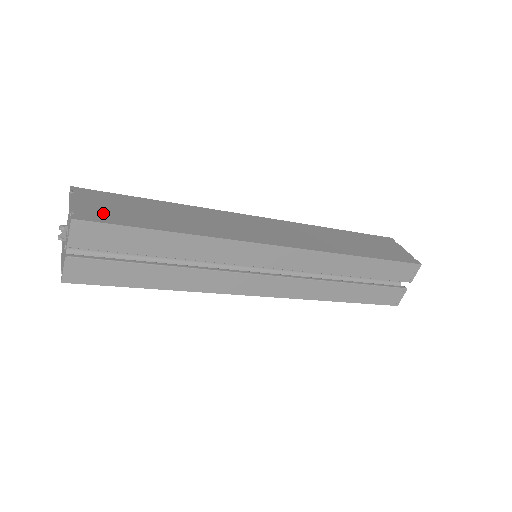
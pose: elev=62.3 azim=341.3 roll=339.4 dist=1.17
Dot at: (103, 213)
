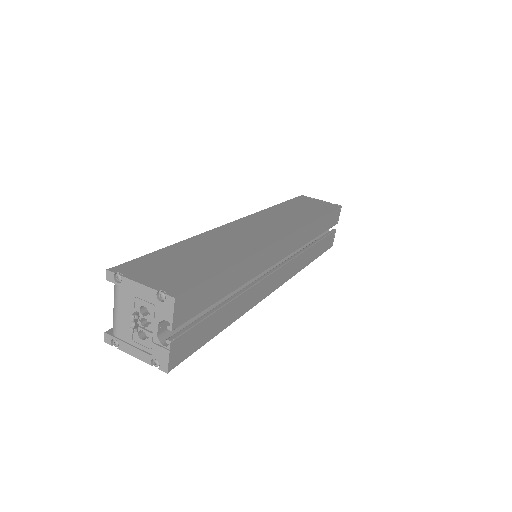
Dot at: (177, 278)
